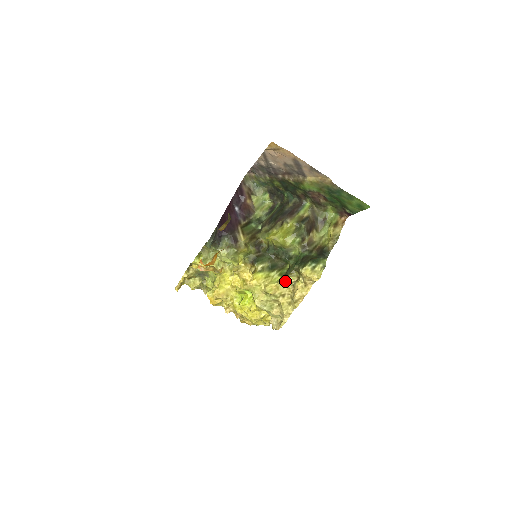
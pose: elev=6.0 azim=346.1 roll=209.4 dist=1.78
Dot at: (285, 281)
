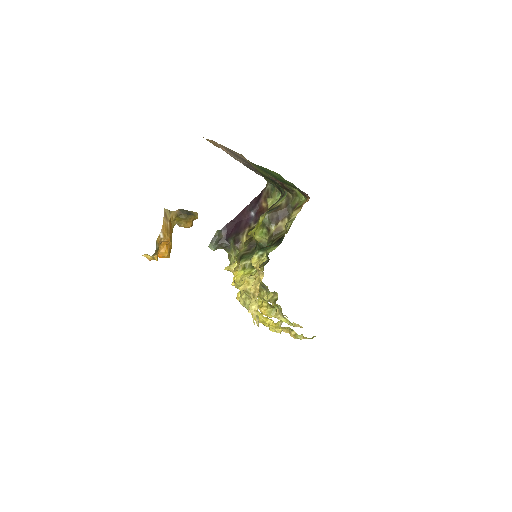
Dot at: (254, 276)
